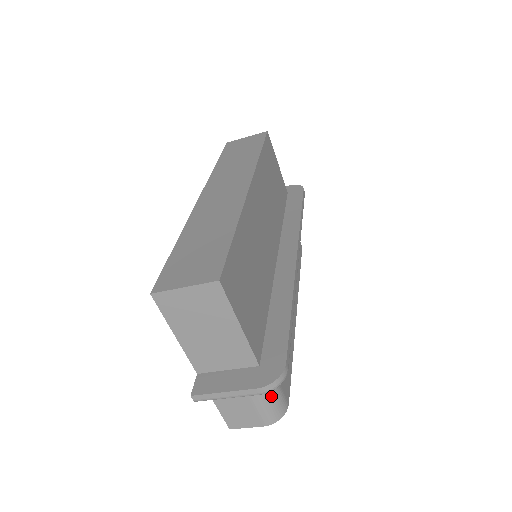
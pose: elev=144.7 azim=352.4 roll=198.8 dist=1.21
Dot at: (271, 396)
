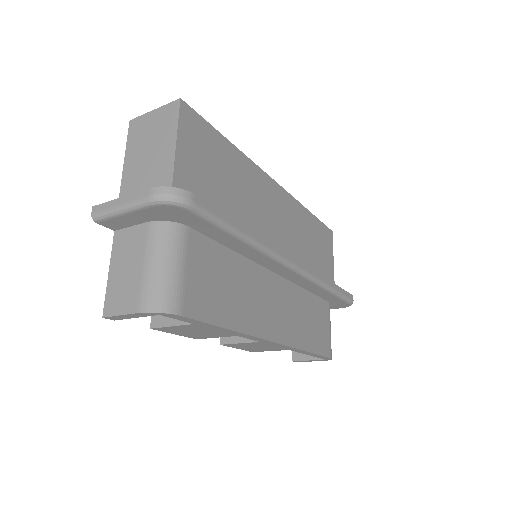
Dot at: (166, 269)
